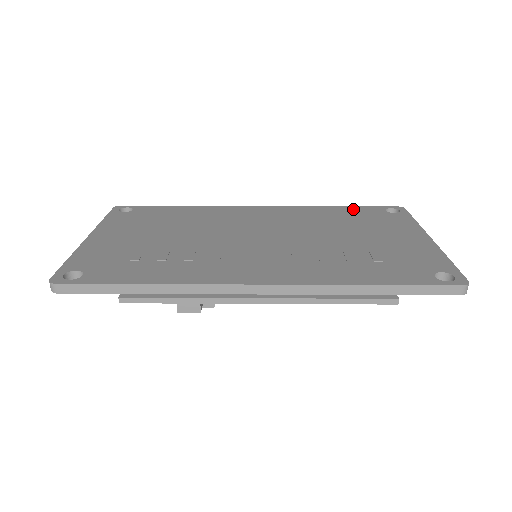
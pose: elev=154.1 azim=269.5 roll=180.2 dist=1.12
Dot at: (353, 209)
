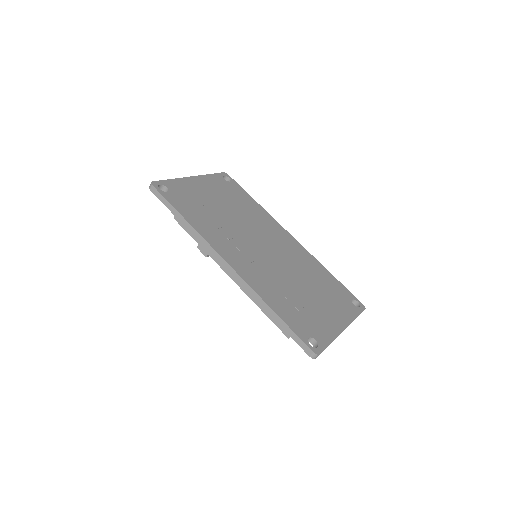
Dot at: (336, 283)
